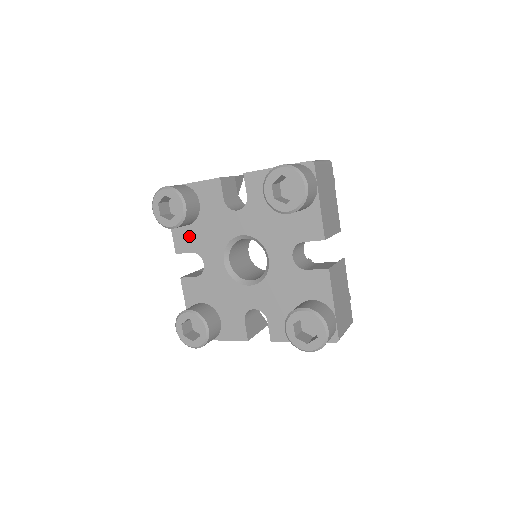
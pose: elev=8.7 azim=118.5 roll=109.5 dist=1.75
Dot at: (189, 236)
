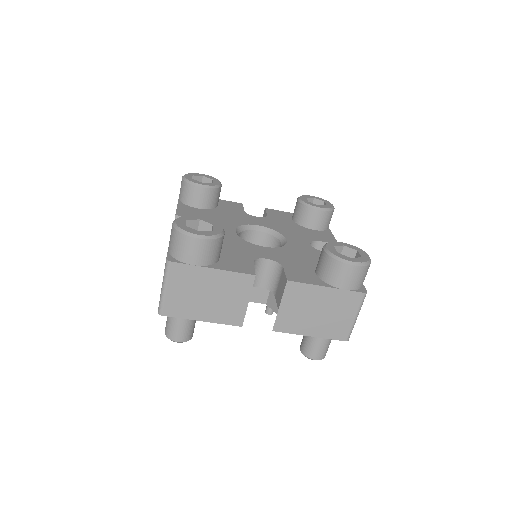
Dot at: (198, 212)
